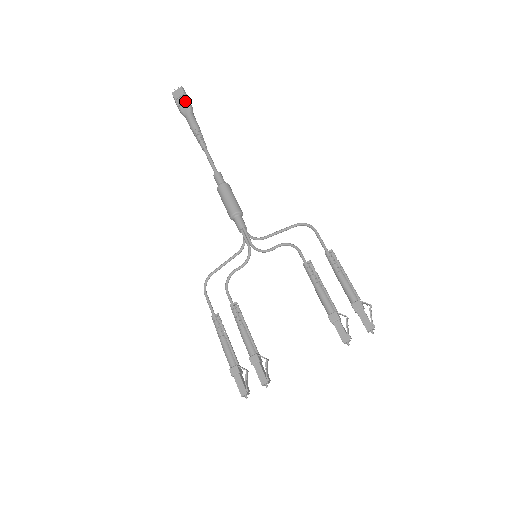
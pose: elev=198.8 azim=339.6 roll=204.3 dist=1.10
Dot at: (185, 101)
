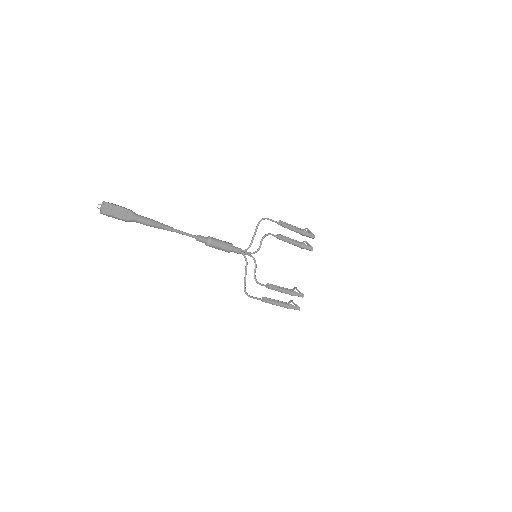
Dot at: (125, 211)
